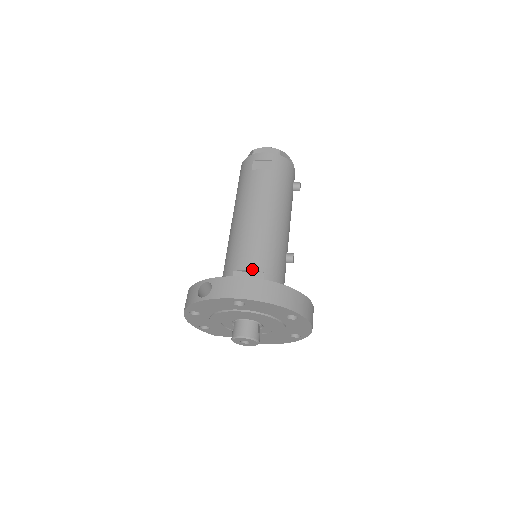
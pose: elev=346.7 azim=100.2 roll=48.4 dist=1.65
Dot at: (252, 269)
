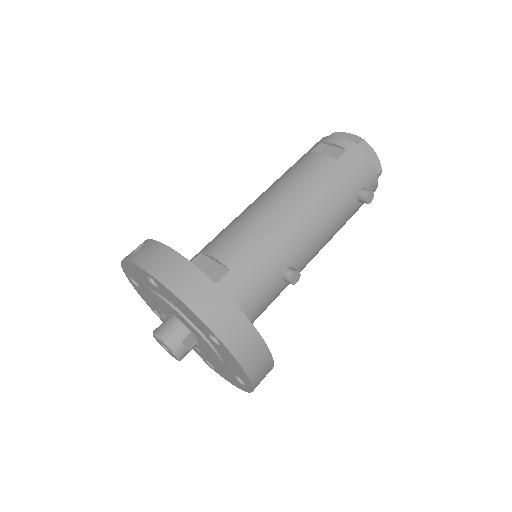
Dot at: (217, 258)
